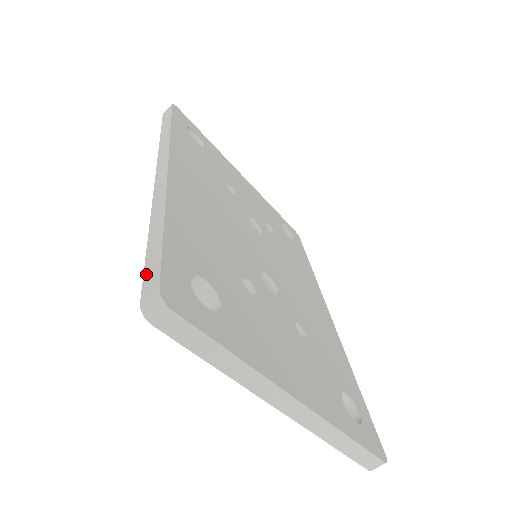
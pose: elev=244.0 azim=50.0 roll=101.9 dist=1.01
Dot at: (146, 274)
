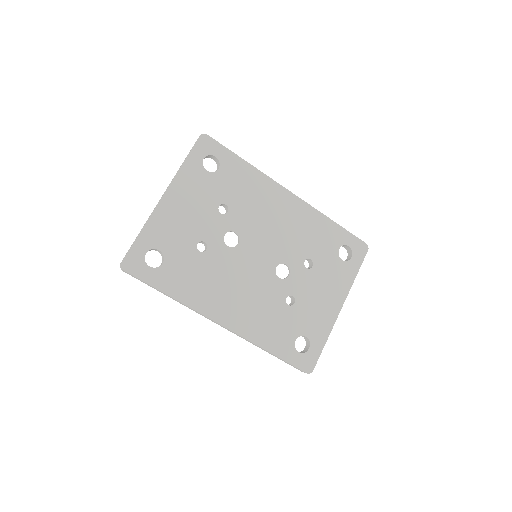
Dot at: occluded
